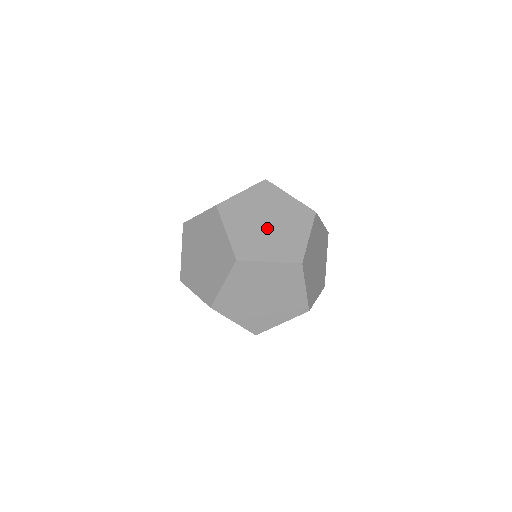
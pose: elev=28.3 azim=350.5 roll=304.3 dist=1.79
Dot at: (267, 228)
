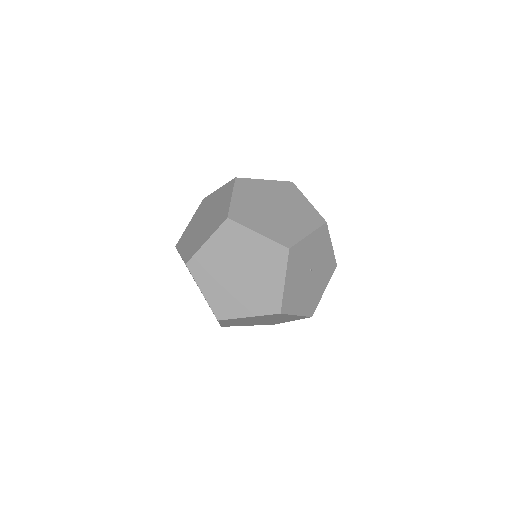
Dot at: (204, 224)
